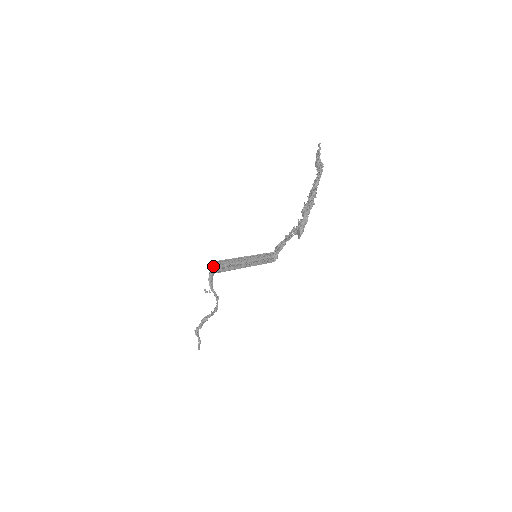
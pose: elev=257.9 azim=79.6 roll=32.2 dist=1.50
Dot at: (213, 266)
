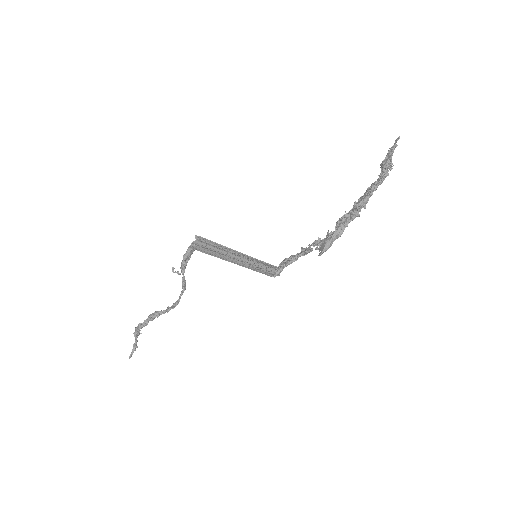
Dot at: (197, 241)
